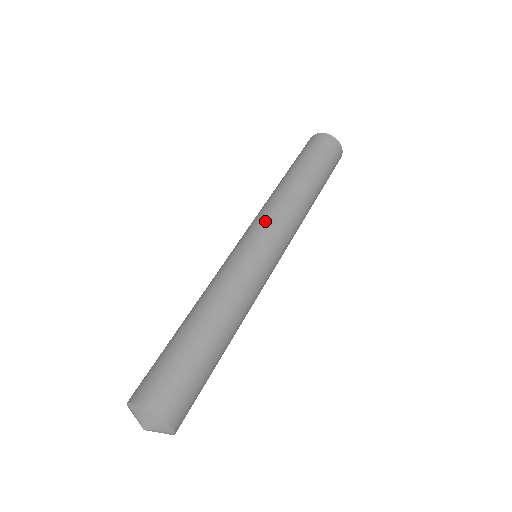
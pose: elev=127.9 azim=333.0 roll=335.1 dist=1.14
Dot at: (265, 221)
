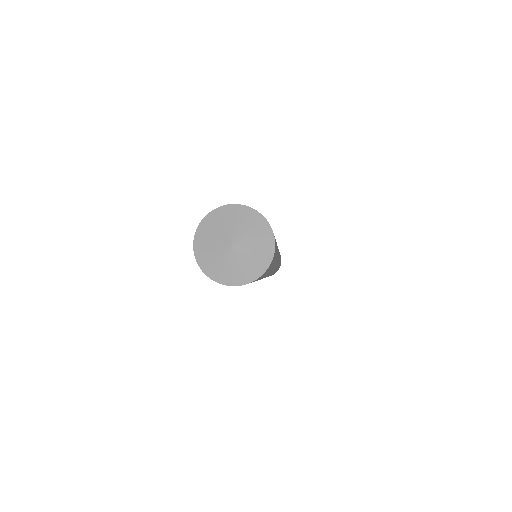
Dot at: occluded
